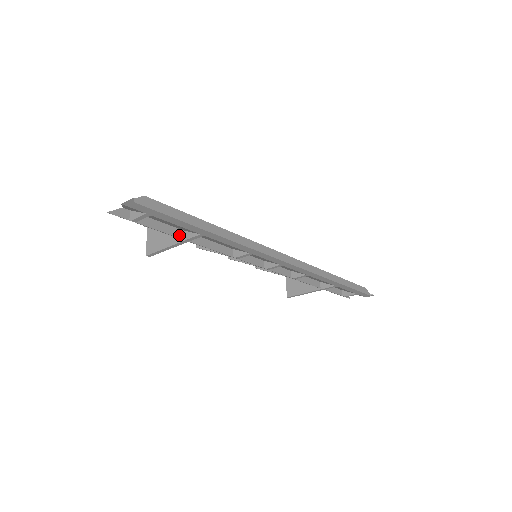
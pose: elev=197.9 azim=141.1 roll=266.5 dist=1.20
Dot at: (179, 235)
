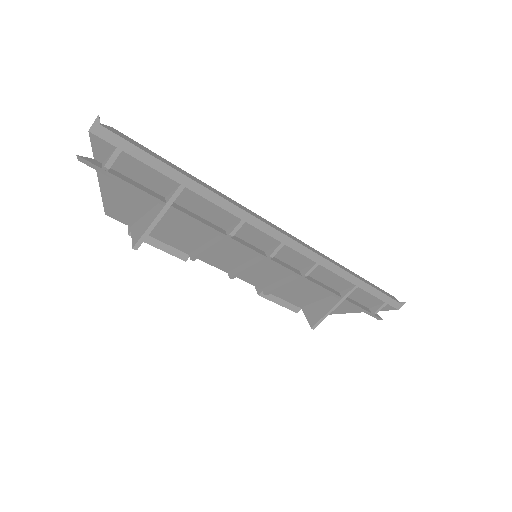
Dot at: (160, 198)
